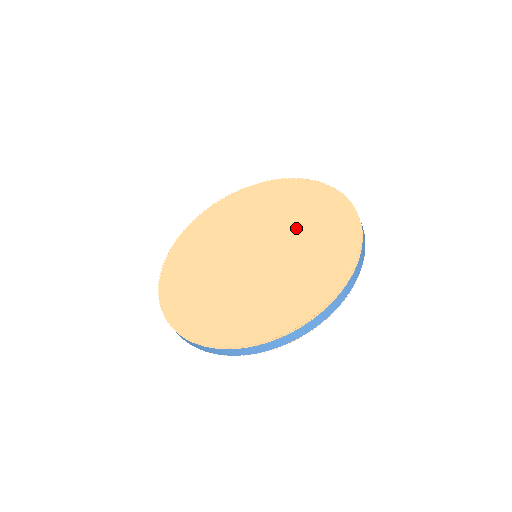
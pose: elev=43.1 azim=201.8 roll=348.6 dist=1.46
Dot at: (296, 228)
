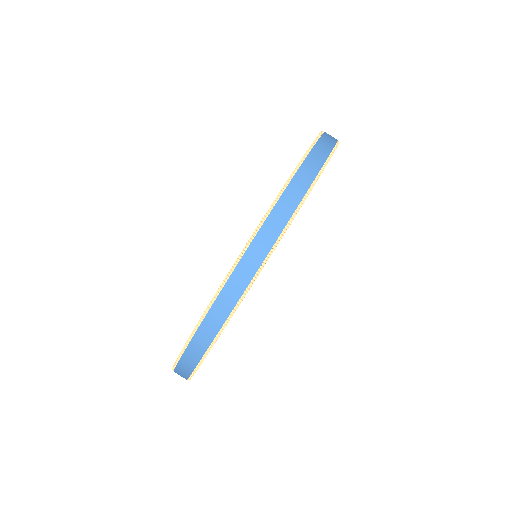
Dot at: occluded
